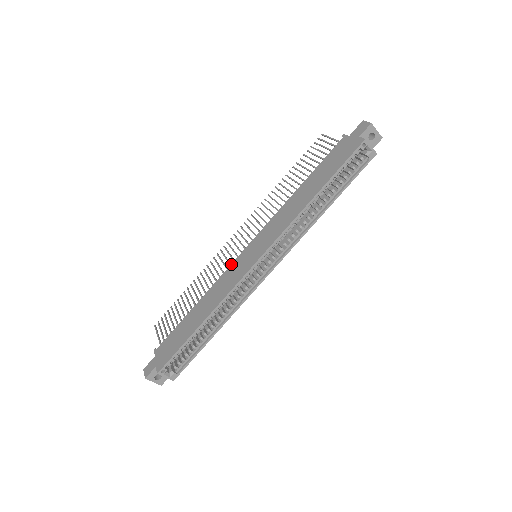
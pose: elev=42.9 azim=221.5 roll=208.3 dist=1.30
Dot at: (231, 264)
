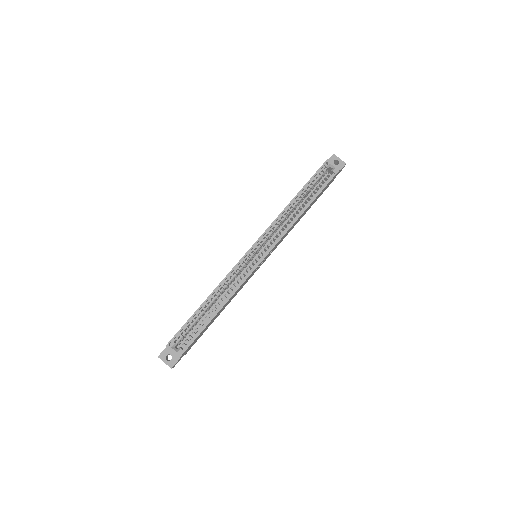
Dot at: occluded
